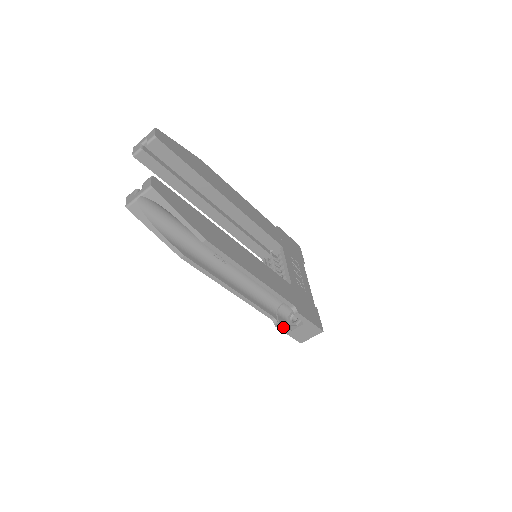
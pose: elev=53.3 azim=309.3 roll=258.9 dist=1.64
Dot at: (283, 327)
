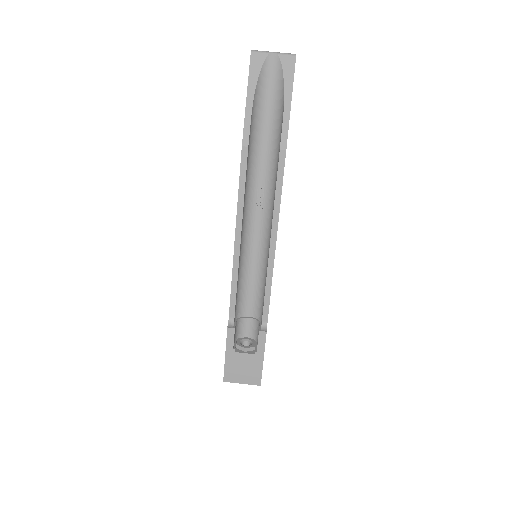
Dot at: (233, 338)
